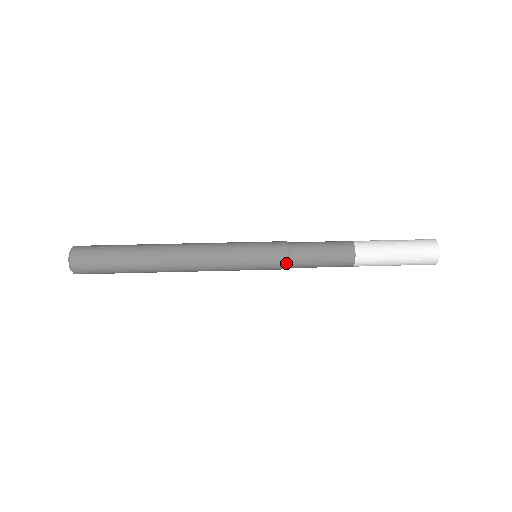
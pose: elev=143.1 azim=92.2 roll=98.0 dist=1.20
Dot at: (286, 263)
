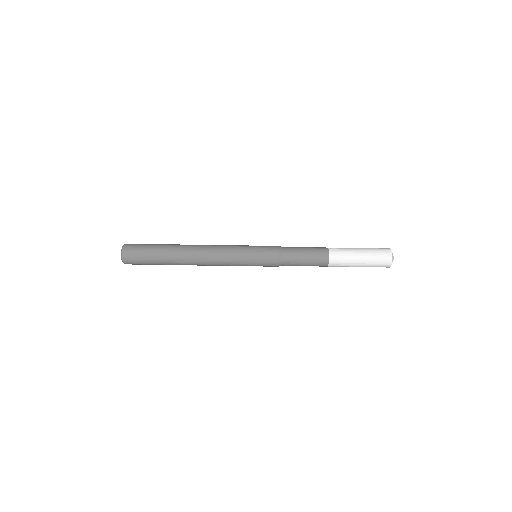
Dot at: (277, 265)
